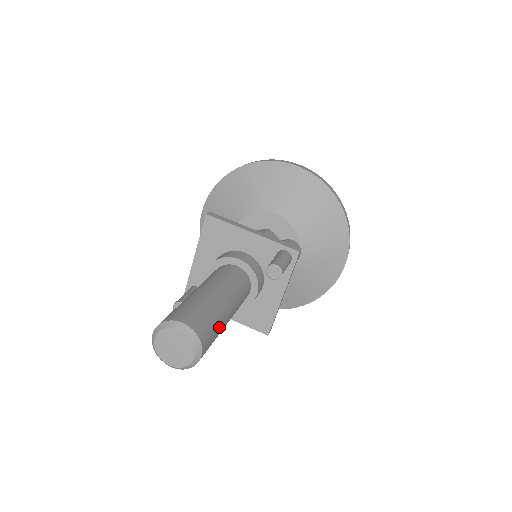
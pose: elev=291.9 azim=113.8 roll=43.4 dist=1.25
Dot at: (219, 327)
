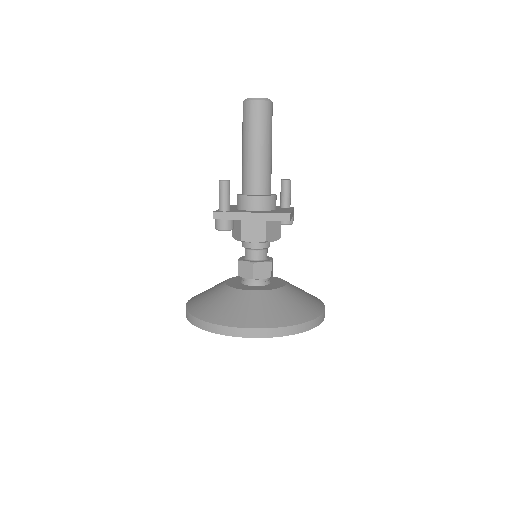
Dot at: occluded
